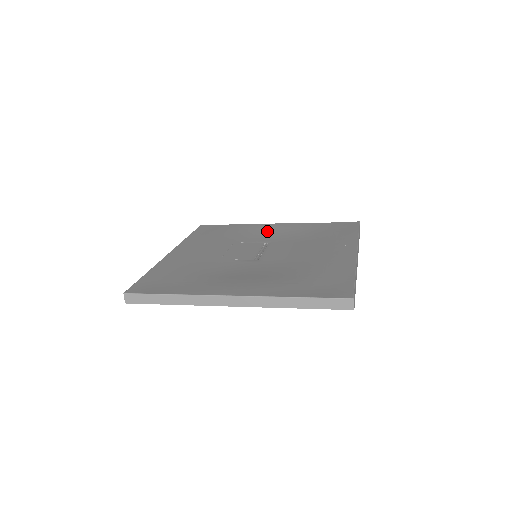
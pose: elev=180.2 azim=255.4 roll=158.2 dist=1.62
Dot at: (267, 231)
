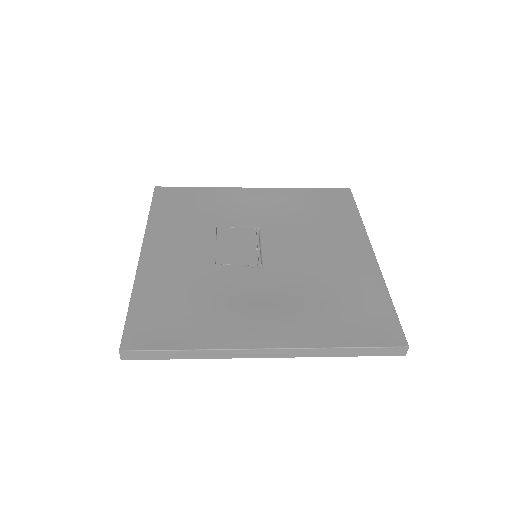
Dot at: (248, 203)
